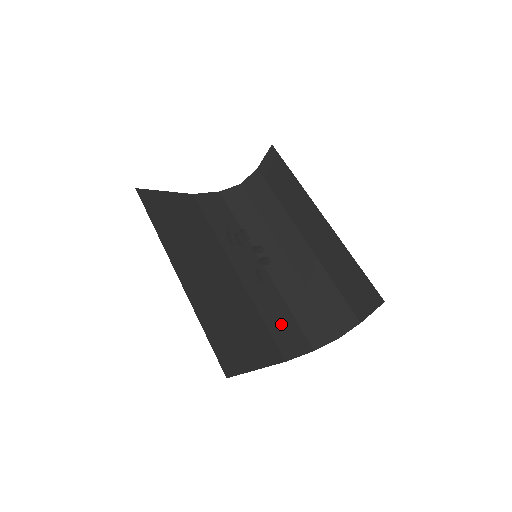
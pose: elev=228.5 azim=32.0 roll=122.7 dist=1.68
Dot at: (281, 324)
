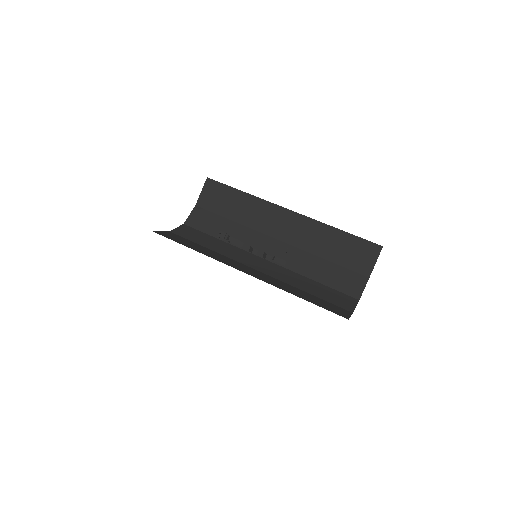
Dot at: (315, 300)
